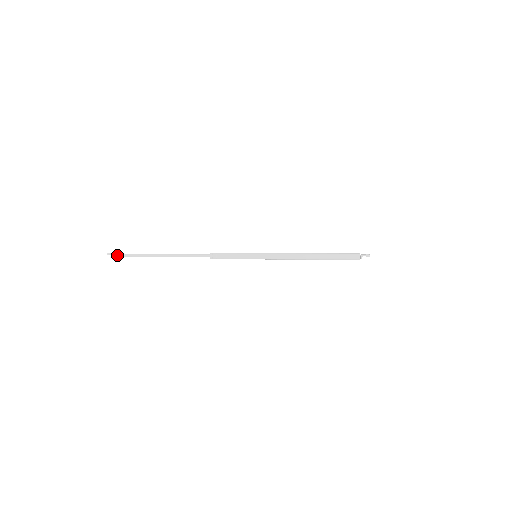
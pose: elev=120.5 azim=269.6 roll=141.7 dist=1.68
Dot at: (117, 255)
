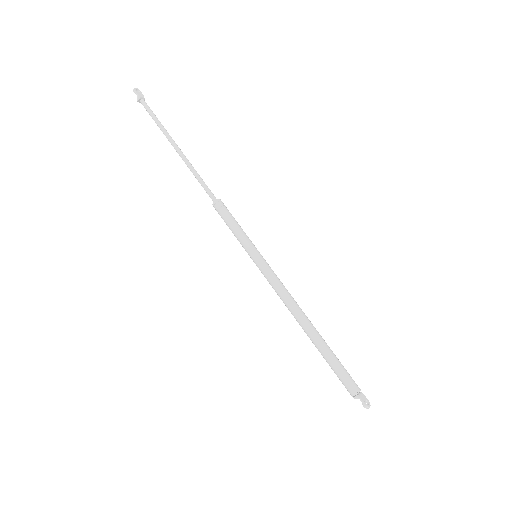
Dot at: (141, 100)
